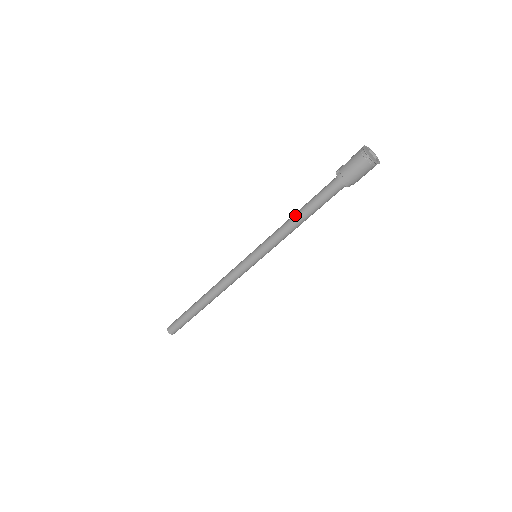
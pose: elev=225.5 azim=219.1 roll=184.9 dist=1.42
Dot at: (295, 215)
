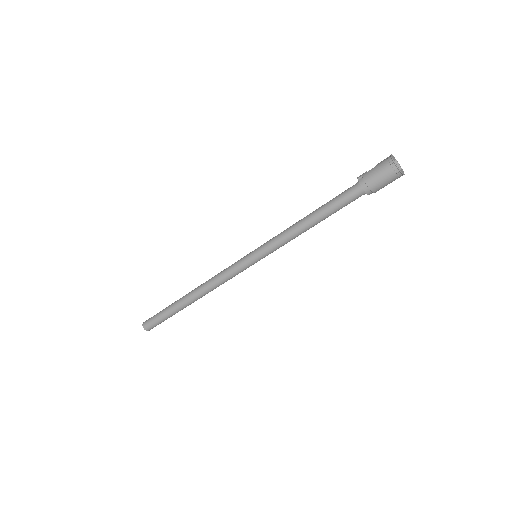
Dot at: (307, 217)
